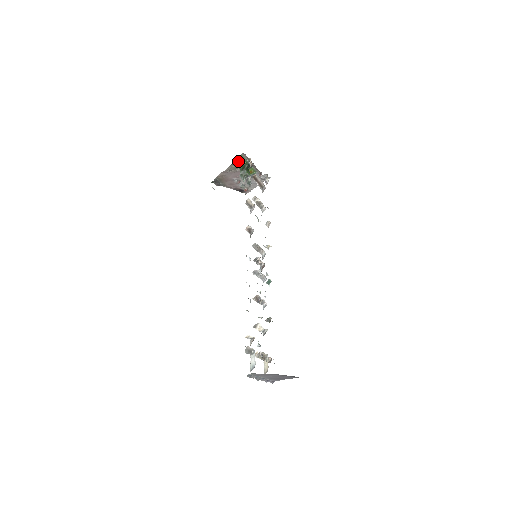
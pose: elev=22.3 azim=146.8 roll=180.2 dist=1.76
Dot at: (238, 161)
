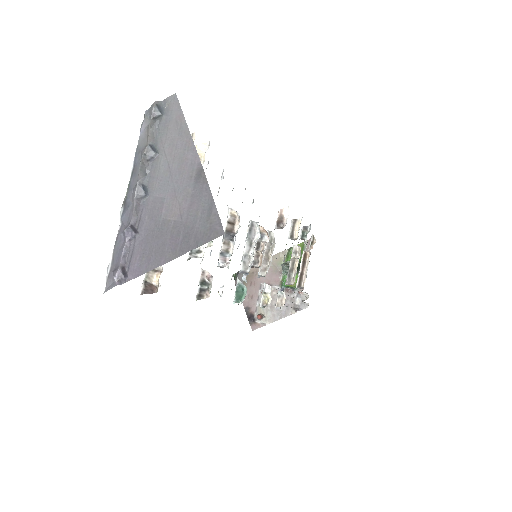
Dot at: occluded
